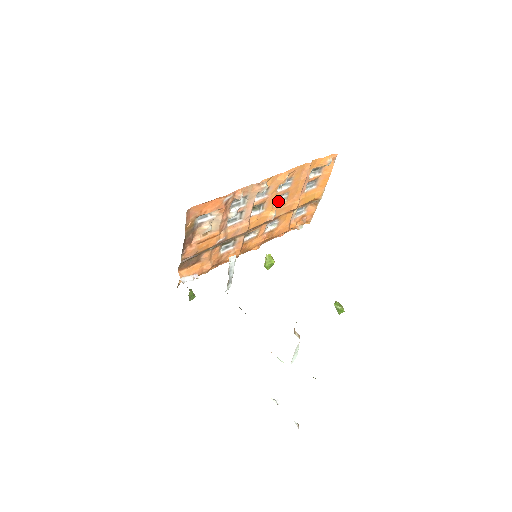
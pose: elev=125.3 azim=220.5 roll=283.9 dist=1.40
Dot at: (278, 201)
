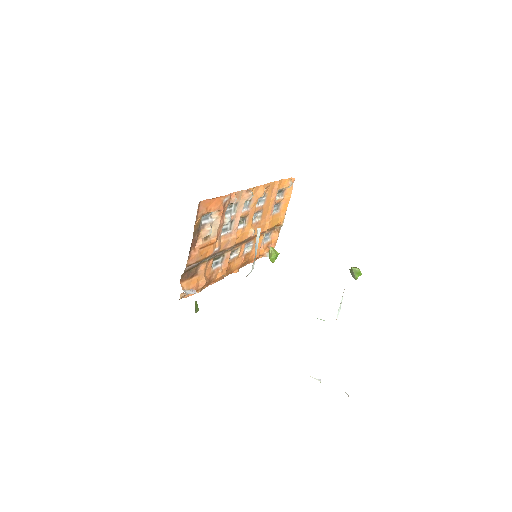
Dot at: (254, 219)
